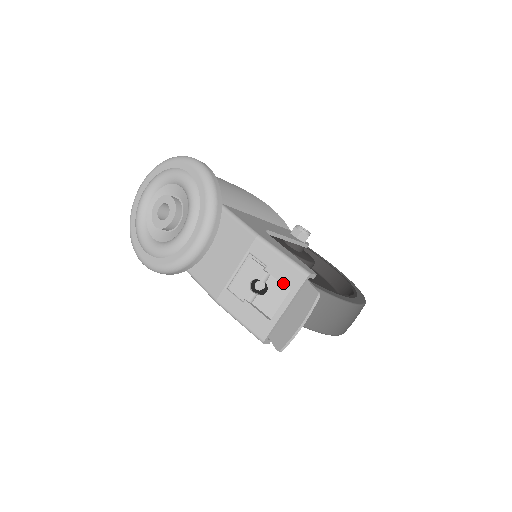
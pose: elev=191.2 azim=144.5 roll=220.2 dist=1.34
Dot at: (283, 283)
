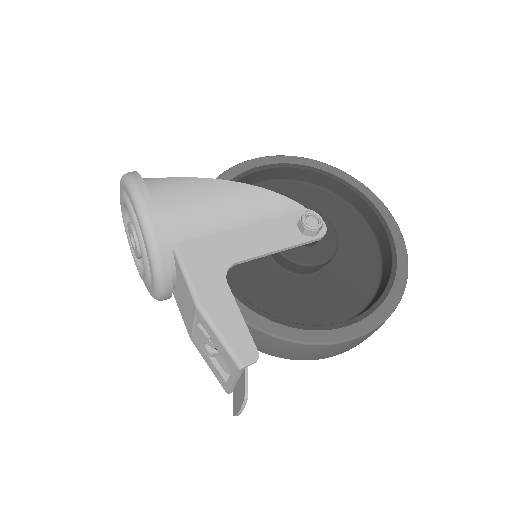
Dot at: (225, 361)
